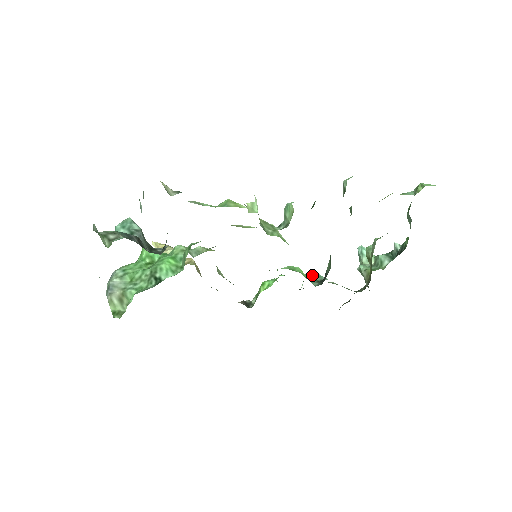
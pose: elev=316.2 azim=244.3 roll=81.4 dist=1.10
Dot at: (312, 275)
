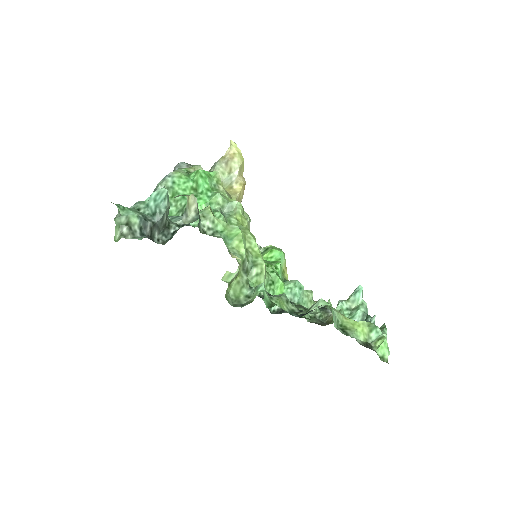
Dot at: (290, 290)
